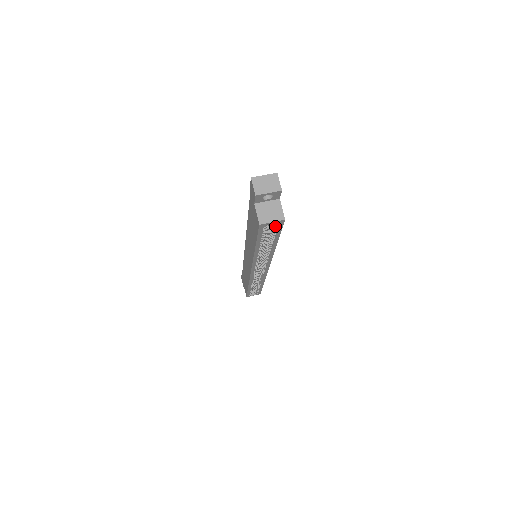
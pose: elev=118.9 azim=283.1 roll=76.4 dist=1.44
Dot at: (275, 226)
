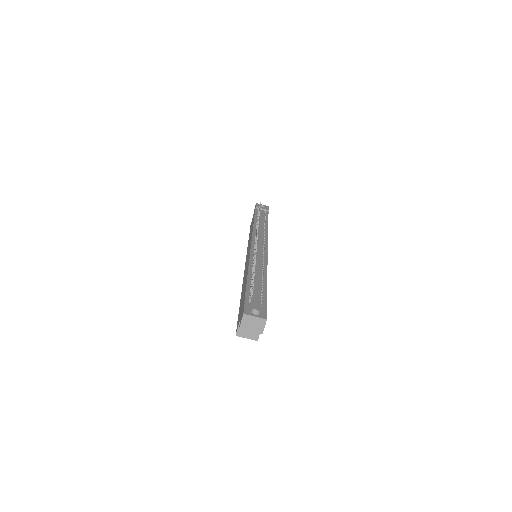
Dot at: occluded
